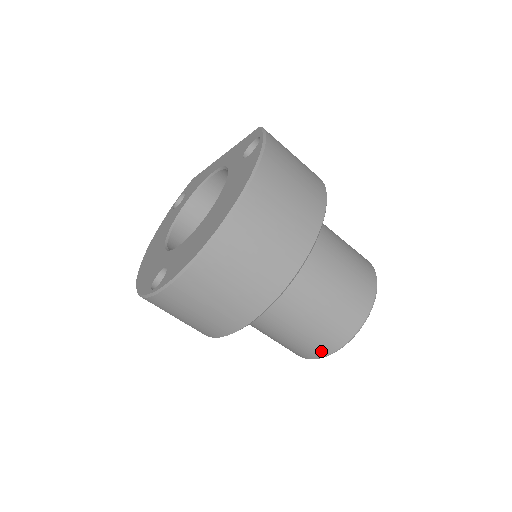
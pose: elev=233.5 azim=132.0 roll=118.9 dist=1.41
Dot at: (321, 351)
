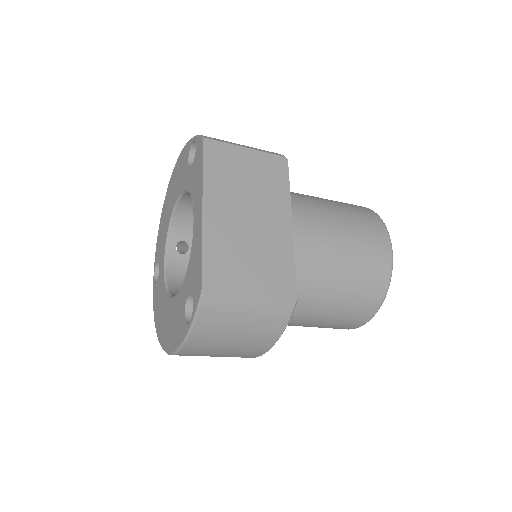
Dot at: occluded
